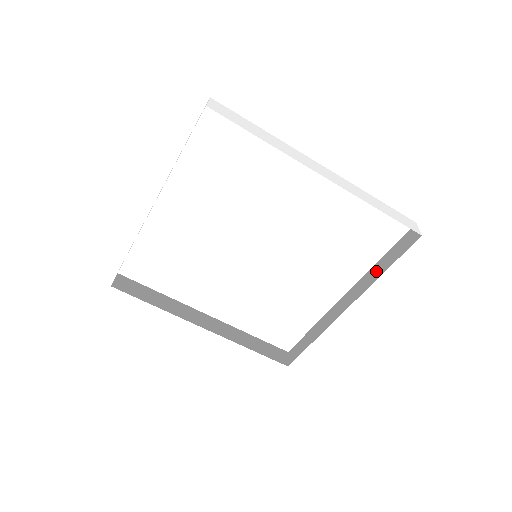
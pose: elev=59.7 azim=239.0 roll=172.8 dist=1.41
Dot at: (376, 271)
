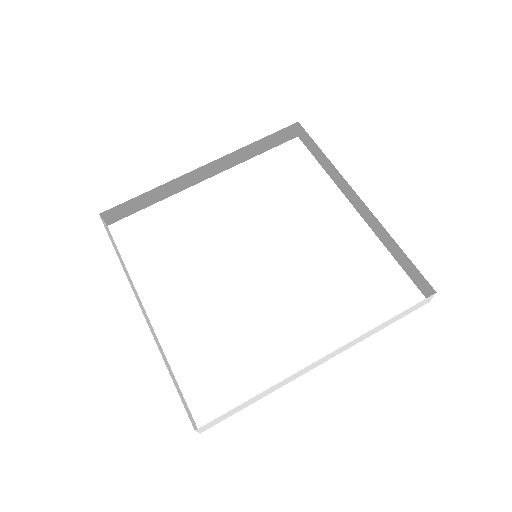
Dot at: (373, 331)
